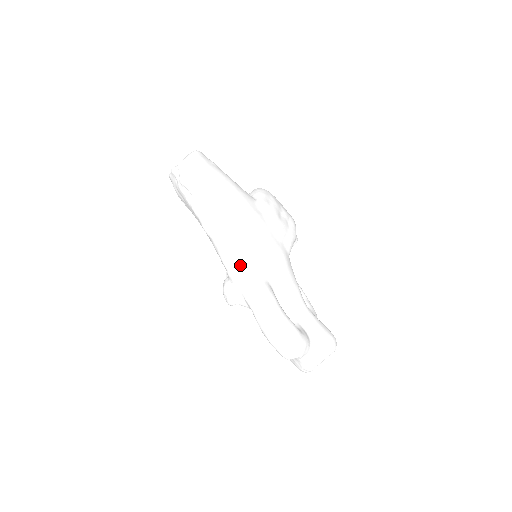
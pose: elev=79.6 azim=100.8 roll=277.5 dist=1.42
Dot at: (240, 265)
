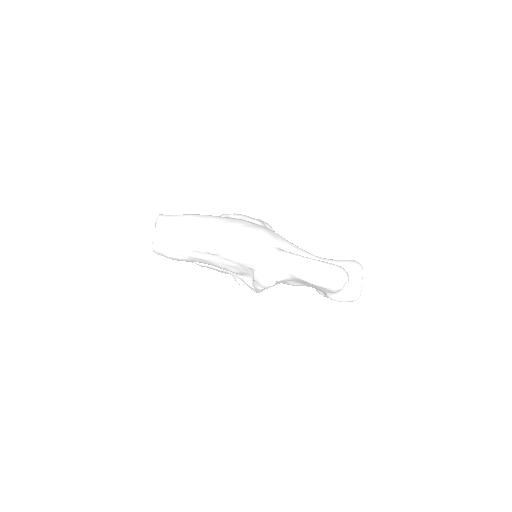
Dot at: (257, 251)
